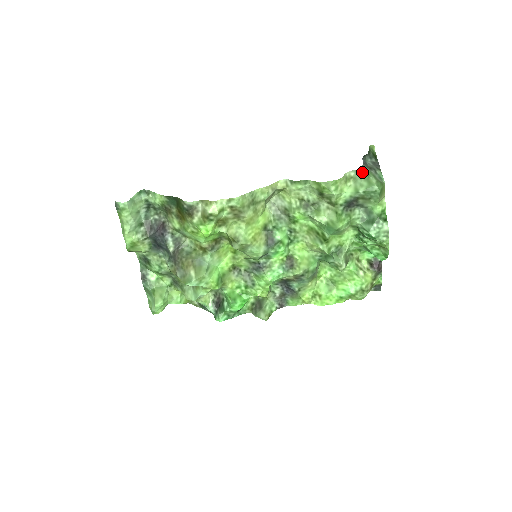
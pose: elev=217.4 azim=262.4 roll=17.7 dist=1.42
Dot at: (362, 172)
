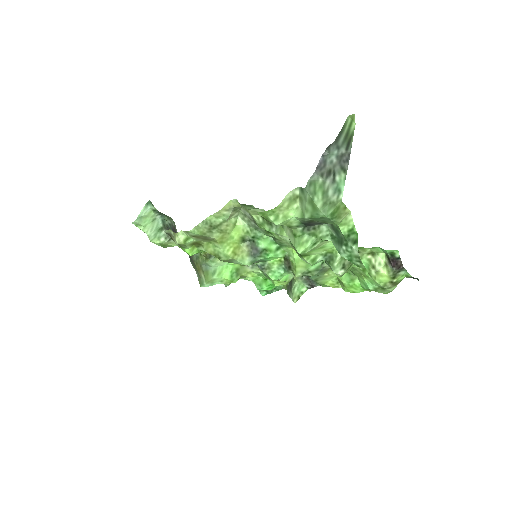
Dot at: (306, 191)
